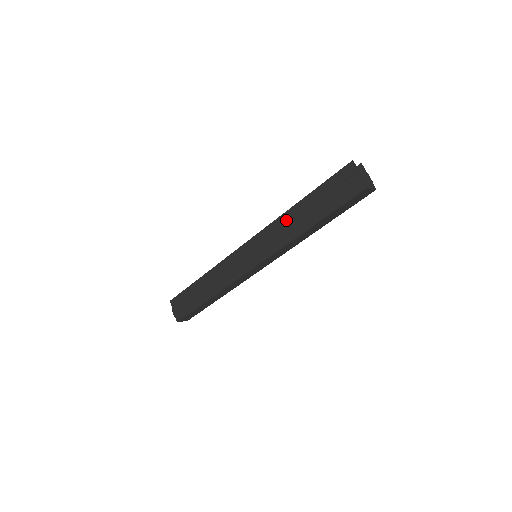
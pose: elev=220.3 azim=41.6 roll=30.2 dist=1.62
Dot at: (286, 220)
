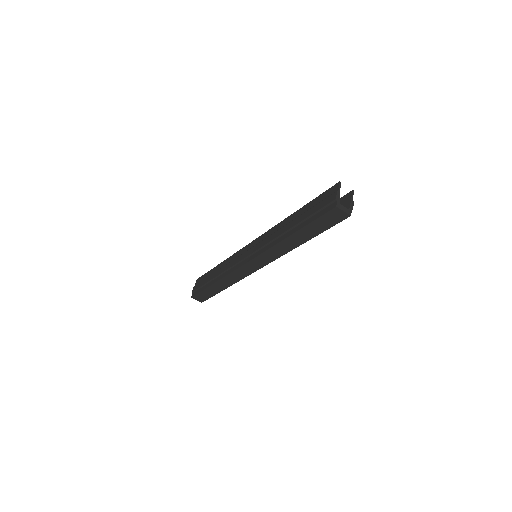
Dot at: (281, 226)
